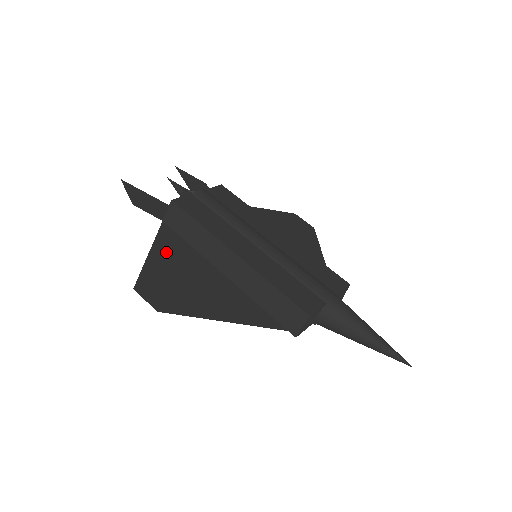
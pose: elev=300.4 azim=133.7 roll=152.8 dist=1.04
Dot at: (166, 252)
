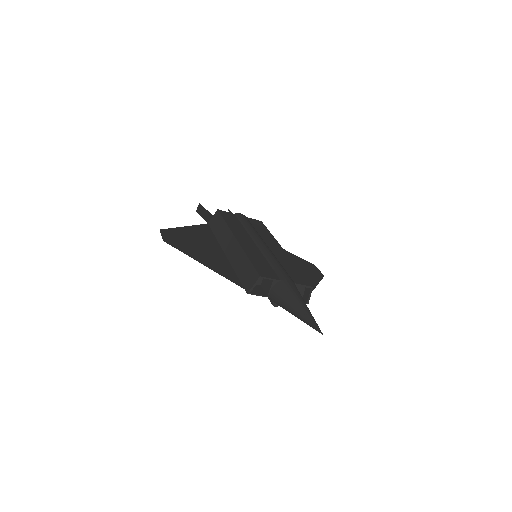
Dot at: (196, 231)
